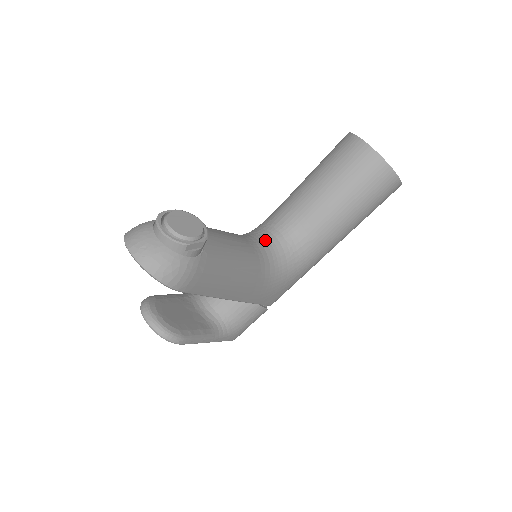
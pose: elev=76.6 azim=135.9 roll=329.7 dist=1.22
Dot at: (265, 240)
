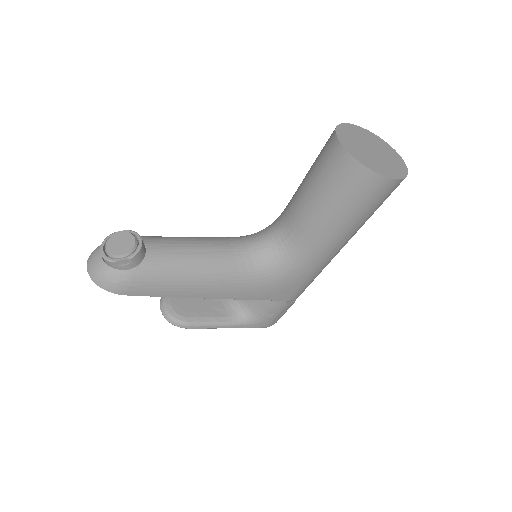
Dot at: (255, 243)
